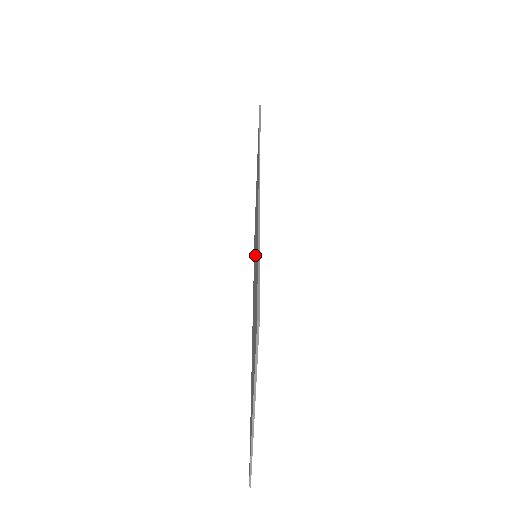
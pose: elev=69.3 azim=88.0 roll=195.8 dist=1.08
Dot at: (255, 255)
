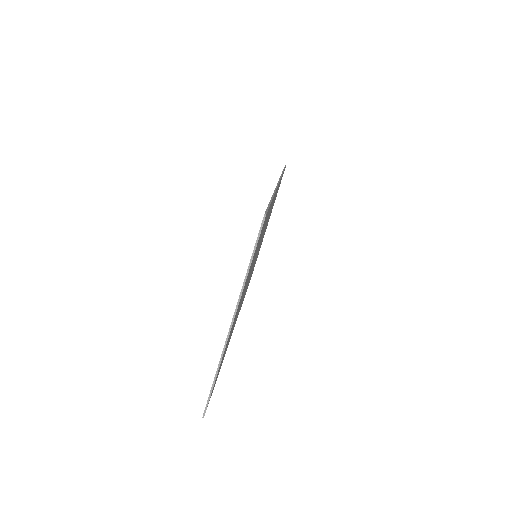
Dot at: occluded
